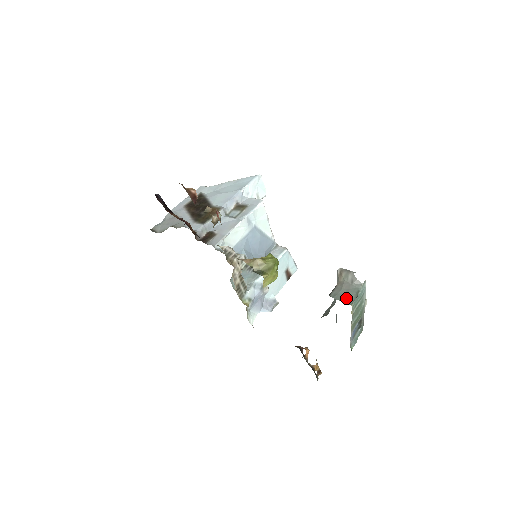
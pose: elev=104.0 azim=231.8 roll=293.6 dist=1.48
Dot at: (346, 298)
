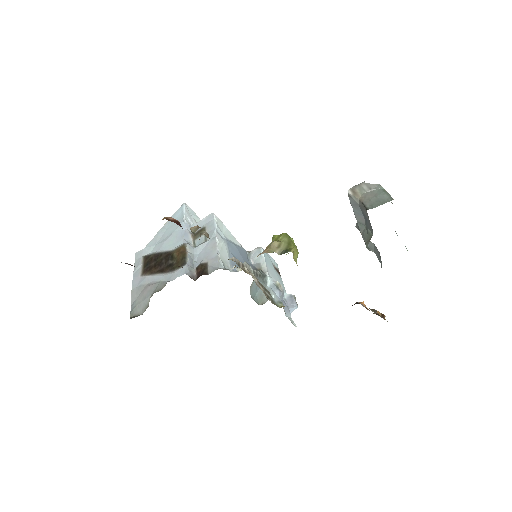
Dot at: (382, 200)
